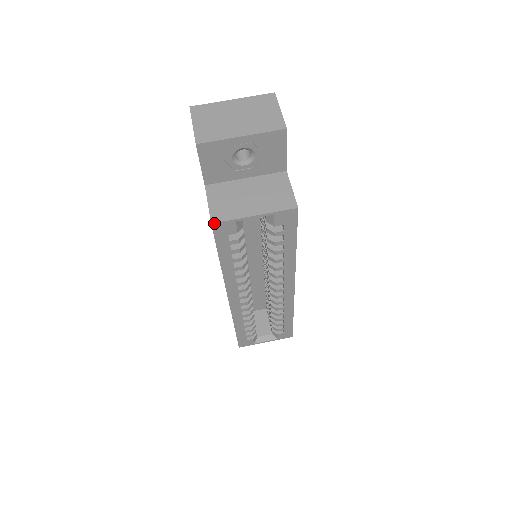
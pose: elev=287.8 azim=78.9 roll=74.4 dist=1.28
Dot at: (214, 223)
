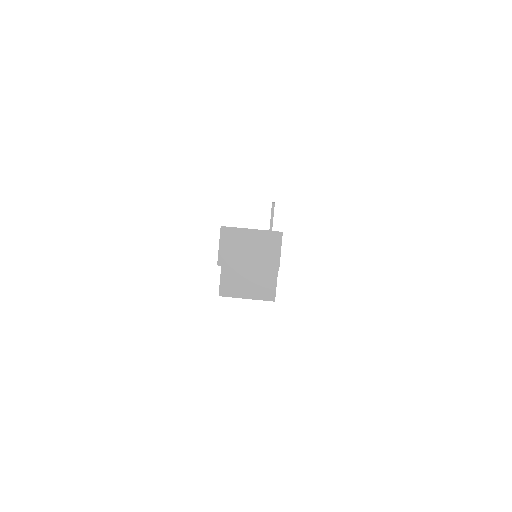
Dot at: occluded
